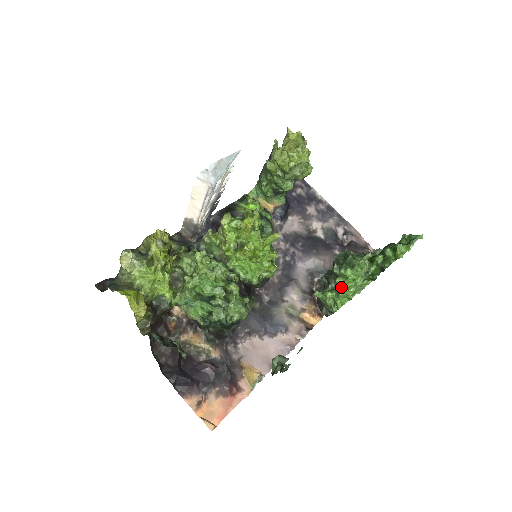
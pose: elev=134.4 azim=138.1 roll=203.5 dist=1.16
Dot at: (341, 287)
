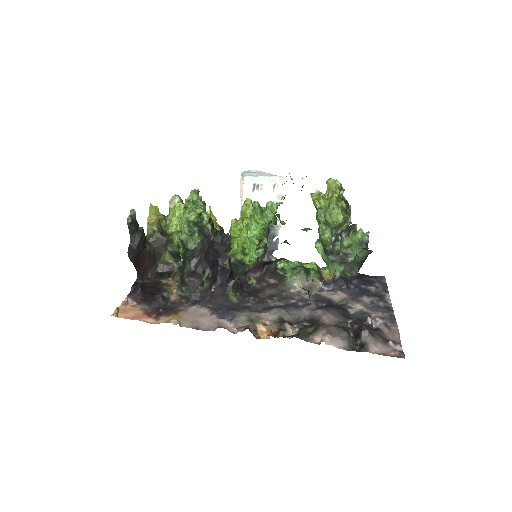
Dot at: occluded
